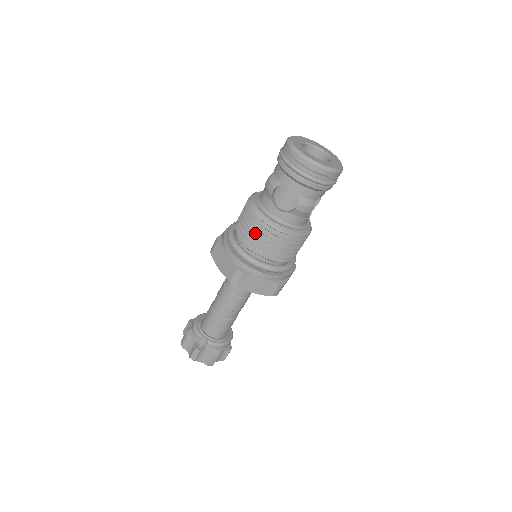
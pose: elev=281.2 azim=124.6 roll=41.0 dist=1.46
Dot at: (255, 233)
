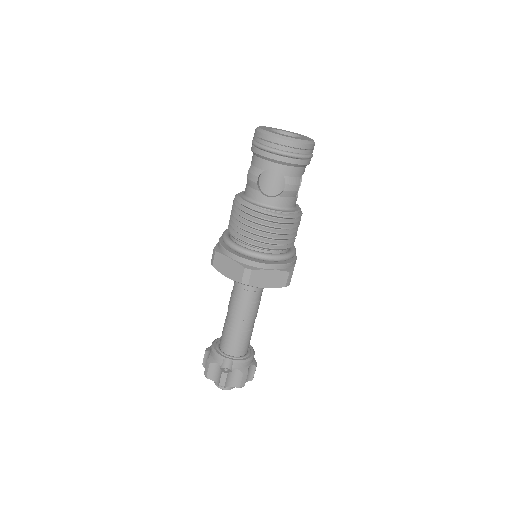
Dot at: (252, 226)
